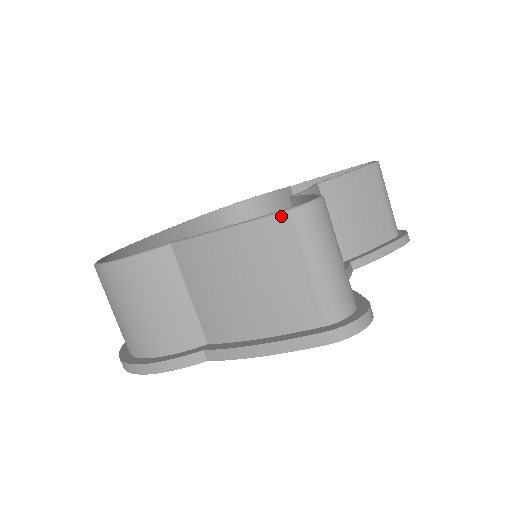
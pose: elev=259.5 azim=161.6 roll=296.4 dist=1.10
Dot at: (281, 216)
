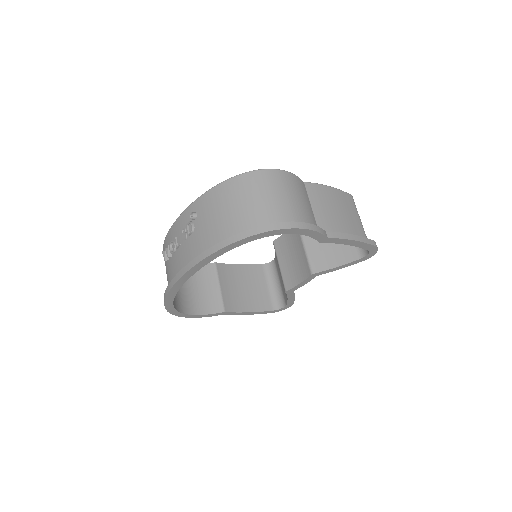
Dot at: (349, 194)
